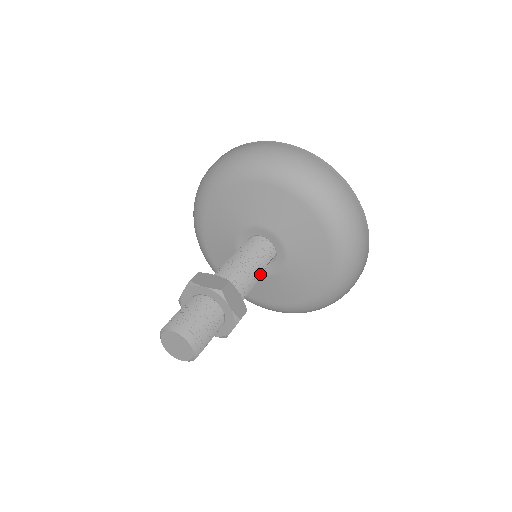
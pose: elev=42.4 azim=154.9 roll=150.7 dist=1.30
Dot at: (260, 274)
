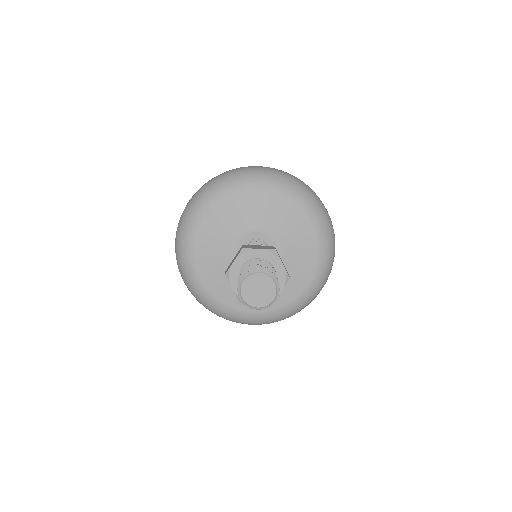
Dot at: occluded
